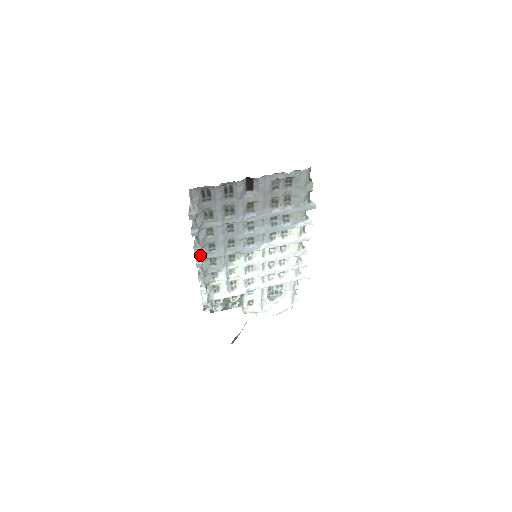
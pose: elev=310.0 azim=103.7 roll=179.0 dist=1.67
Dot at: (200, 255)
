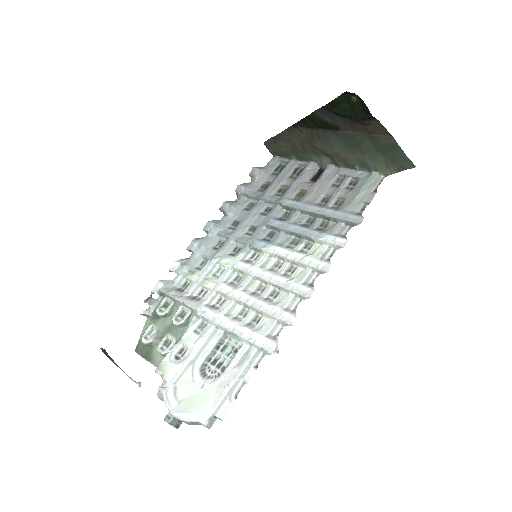
Dot at: (219, 221)
